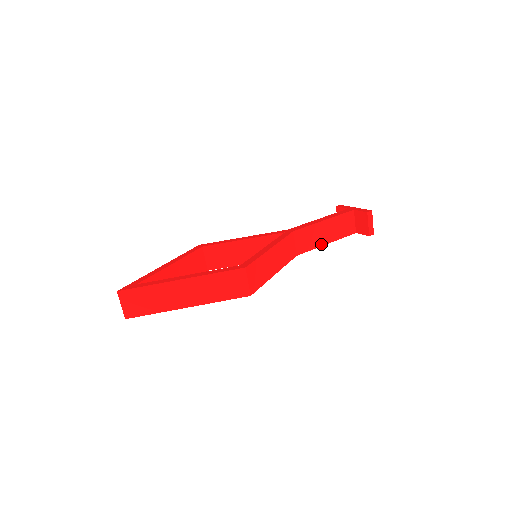
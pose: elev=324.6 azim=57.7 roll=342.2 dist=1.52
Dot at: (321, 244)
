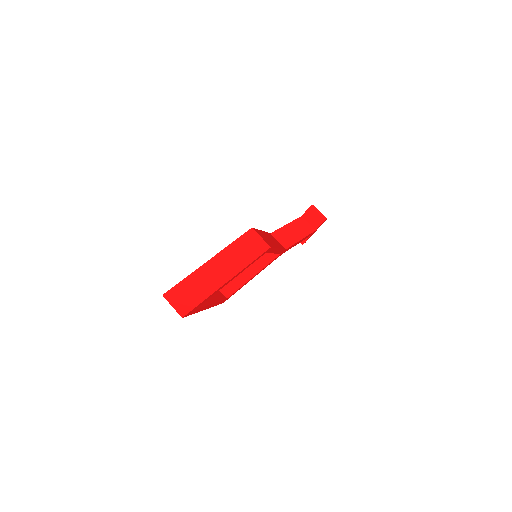
Dot at: (297, 240)
